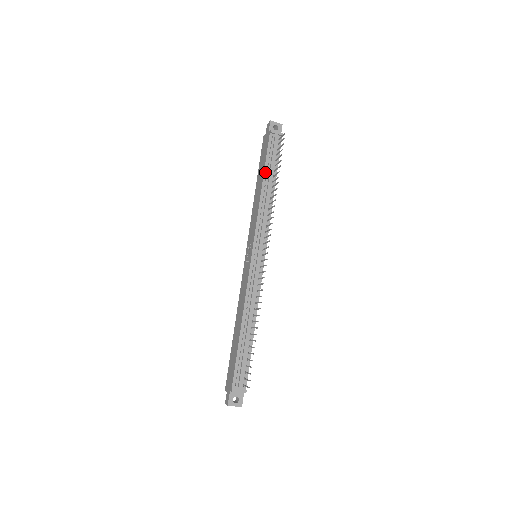
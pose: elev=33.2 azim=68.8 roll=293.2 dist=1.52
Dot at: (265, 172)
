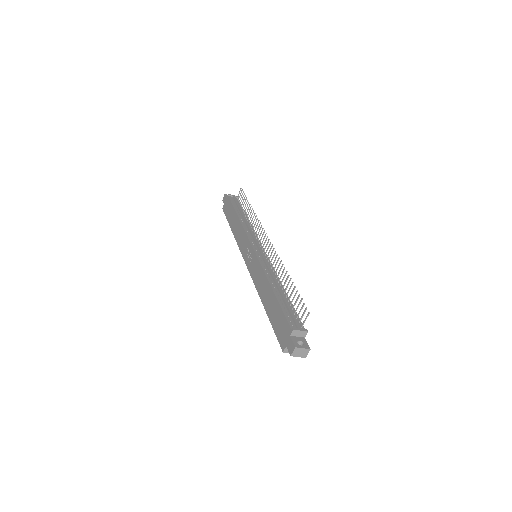
Dot at: (236, 211)
